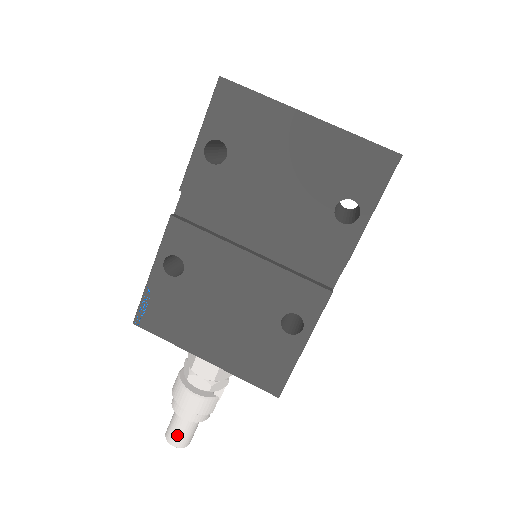
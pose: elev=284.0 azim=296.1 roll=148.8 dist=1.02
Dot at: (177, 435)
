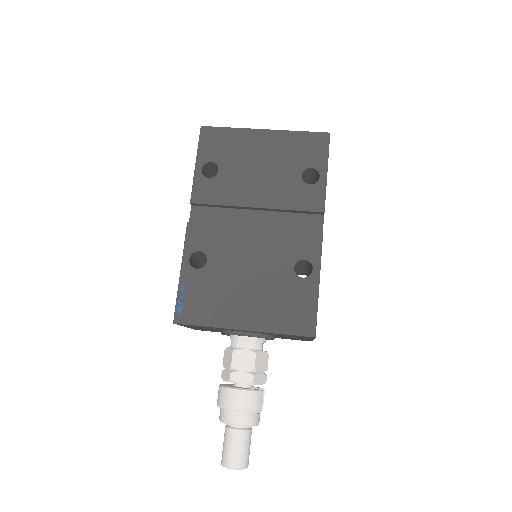
Dot at: (234, 452)
